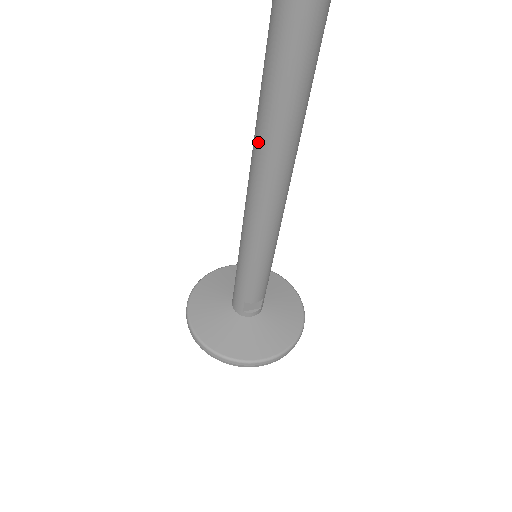
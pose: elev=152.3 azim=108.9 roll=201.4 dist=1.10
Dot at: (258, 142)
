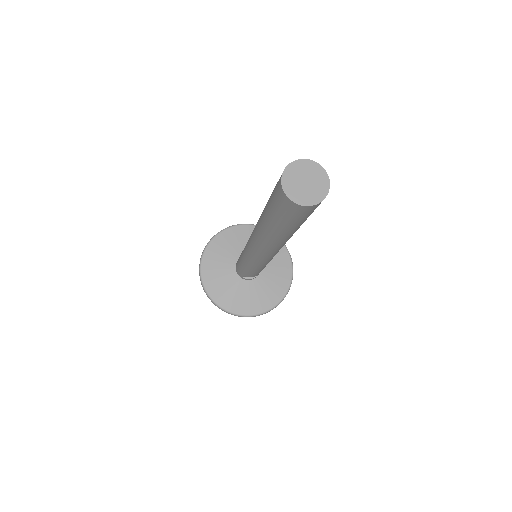
Dot at: (259, 232)
